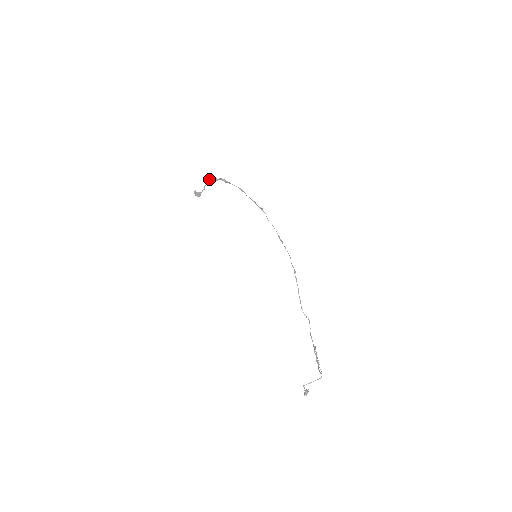
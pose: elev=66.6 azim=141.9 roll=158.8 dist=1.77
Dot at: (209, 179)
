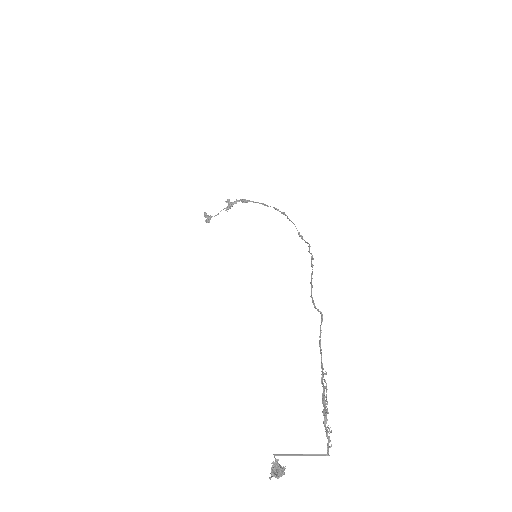
Dot at: (228, 199)
